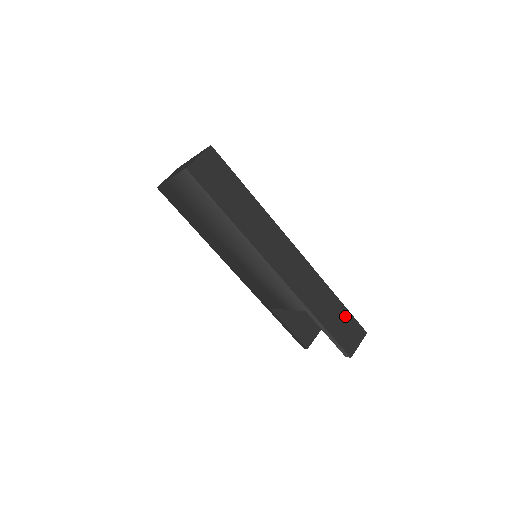
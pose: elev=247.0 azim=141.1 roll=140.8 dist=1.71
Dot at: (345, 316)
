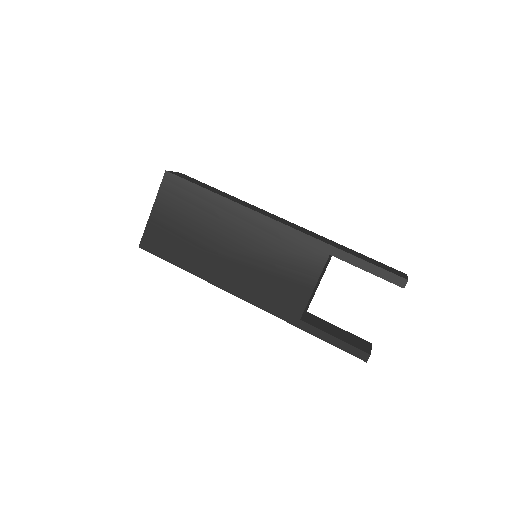
Dot at: (372, 260)
